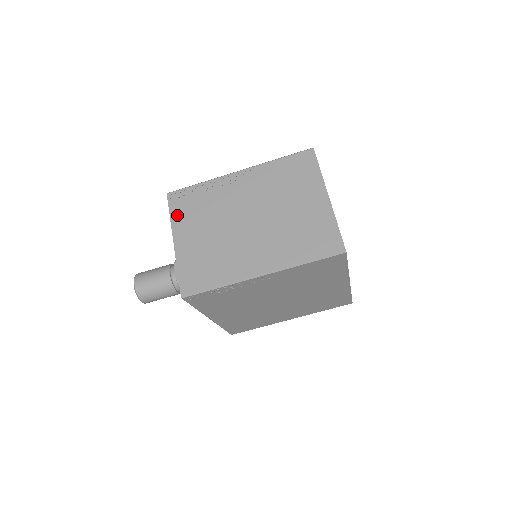
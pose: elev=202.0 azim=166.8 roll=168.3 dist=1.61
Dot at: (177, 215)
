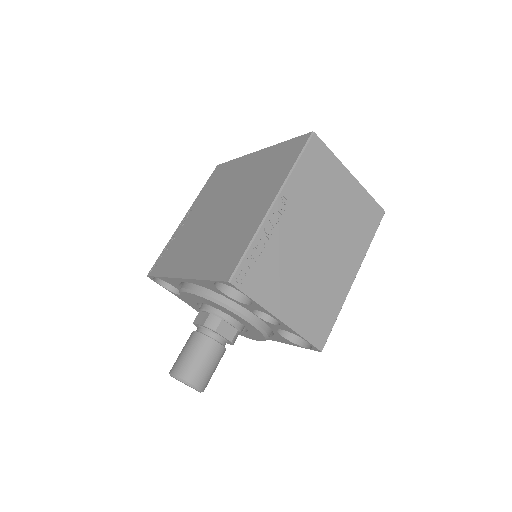
Dot at: (260, 294)
